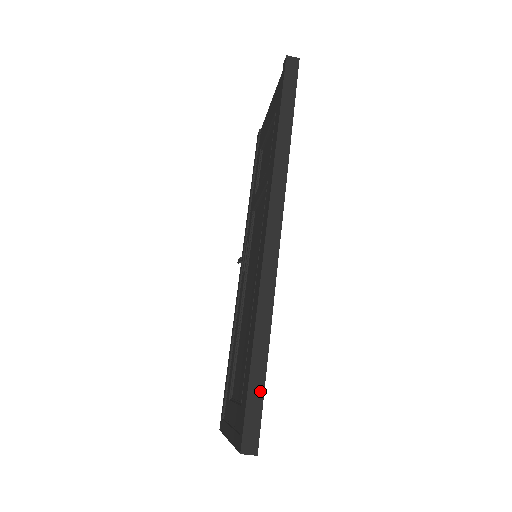
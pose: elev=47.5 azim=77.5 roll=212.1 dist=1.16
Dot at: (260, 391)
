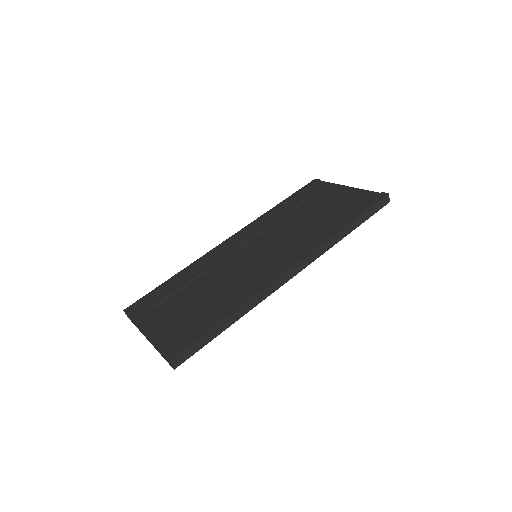
Dot at: (207, 341)
